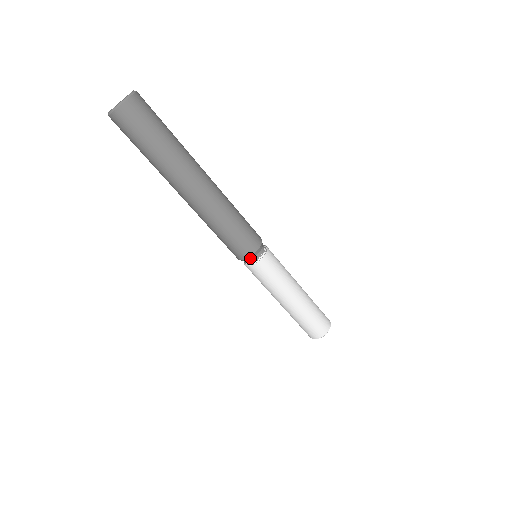
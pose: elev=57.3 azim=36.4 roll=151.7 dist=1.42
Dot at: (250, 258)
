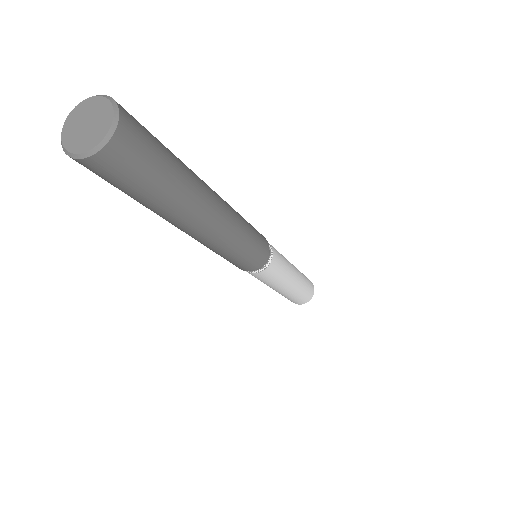
Dot at: occluded
